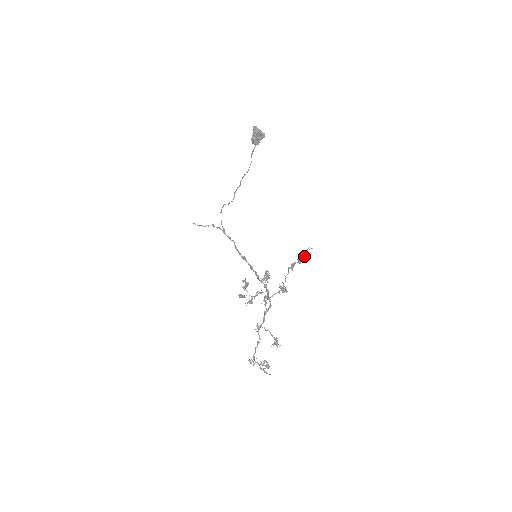
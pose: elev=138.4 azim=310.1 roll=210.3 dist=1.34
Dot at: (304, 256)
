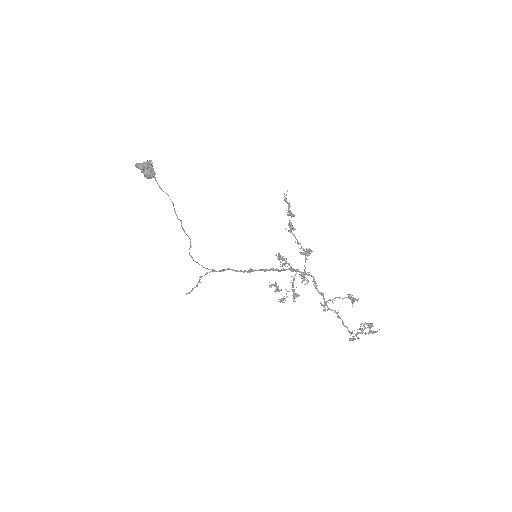
Dot at: (289, 206)
